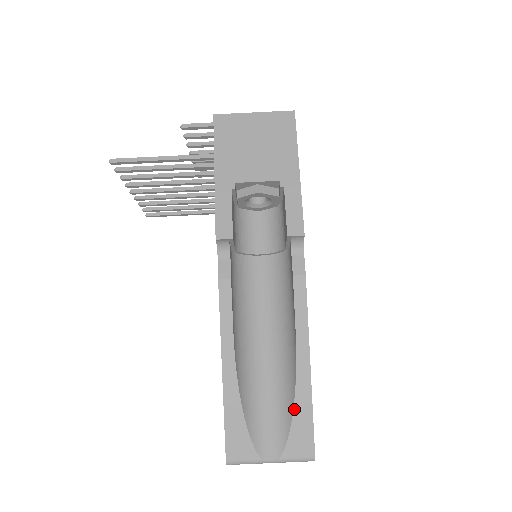
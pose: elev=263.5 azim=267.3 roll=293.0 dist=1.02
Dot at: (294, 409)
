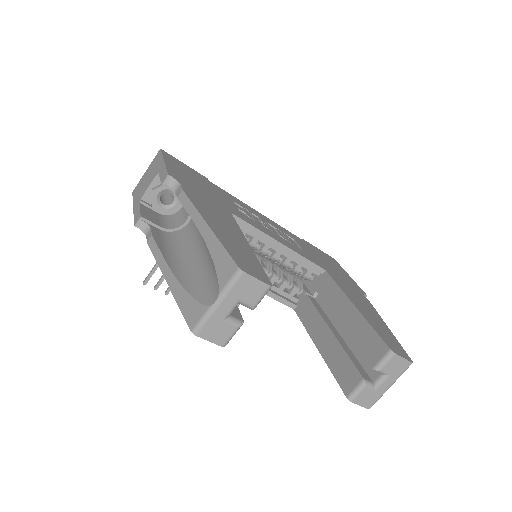
Dot at: (211, 256)
